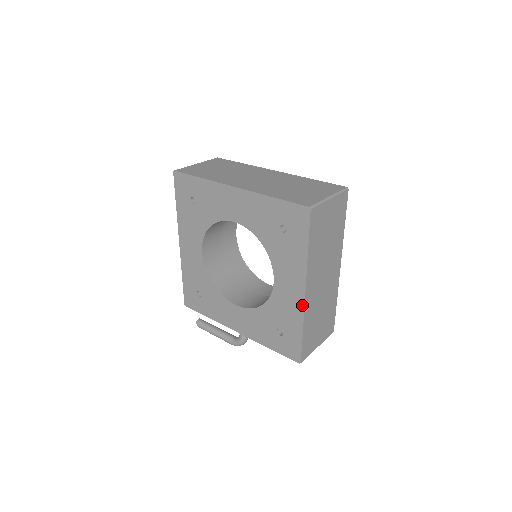
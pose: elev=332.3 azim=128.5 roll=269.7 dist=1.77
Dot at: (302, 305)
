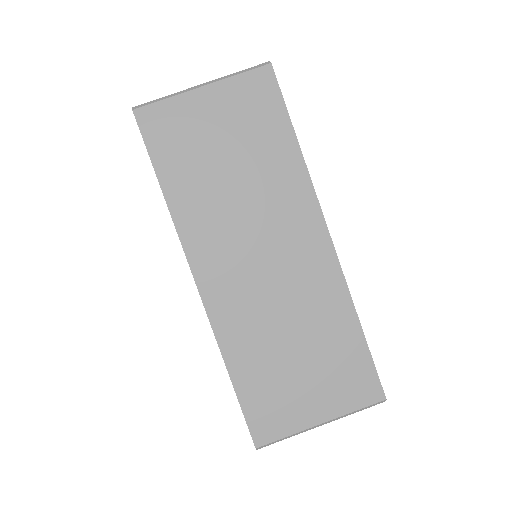
Dot at: (206, 311)
